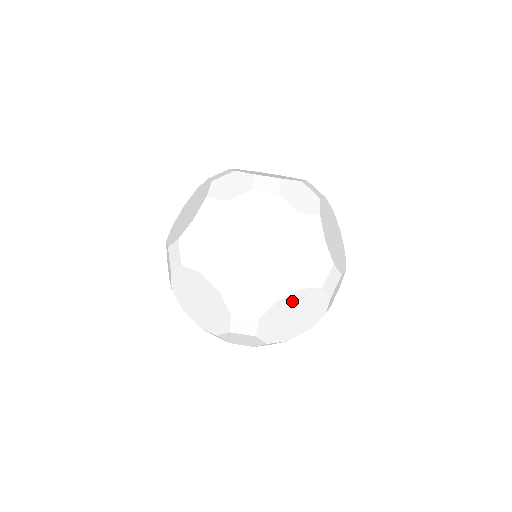
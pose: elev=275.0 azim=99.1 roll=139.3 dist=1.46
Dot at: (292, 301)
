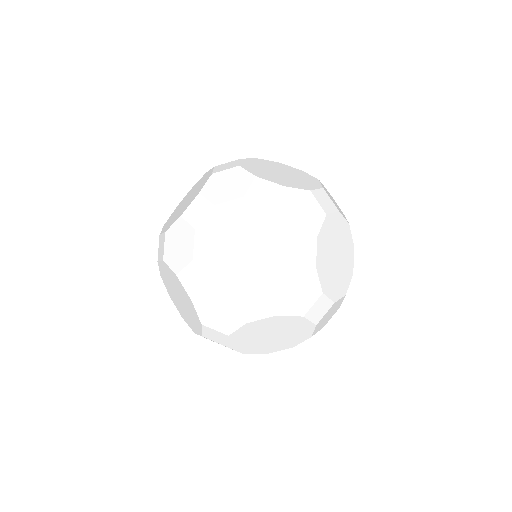
Dot at: occluded
